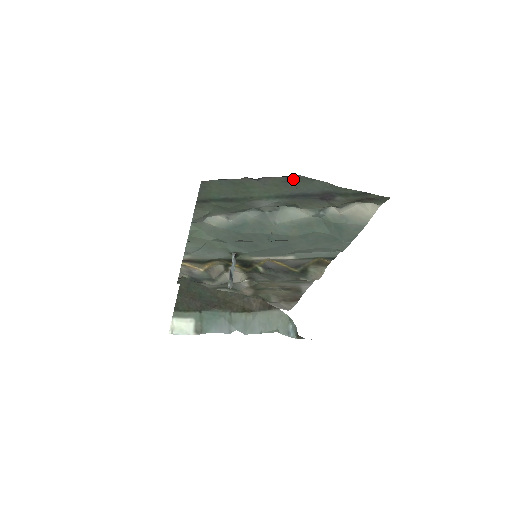
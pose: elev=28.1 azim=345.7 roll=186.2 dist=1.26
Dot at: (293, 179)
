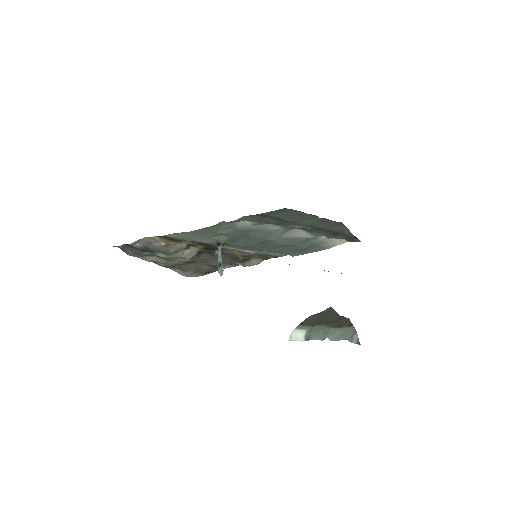
Dot at: (336, 223)
